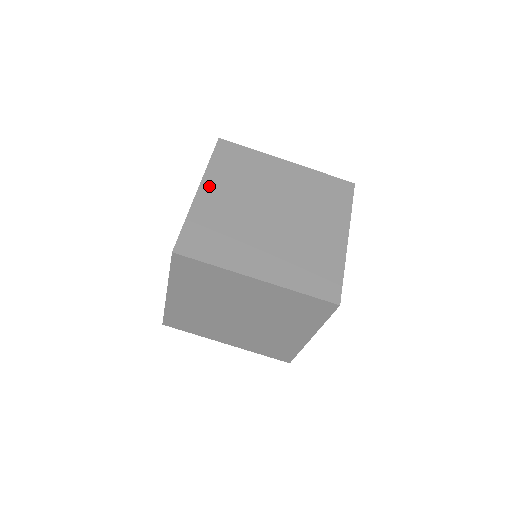
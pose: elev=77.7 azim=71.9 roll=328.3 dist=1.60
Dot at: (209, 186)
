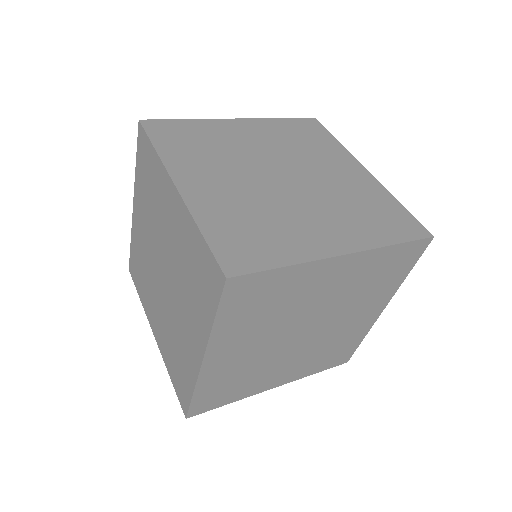
Dot at: (250, 124)
